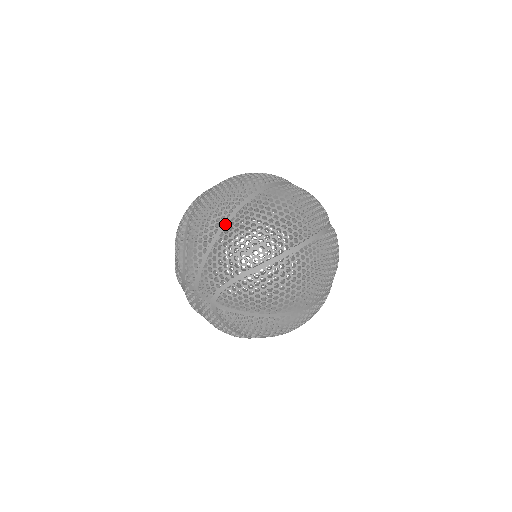
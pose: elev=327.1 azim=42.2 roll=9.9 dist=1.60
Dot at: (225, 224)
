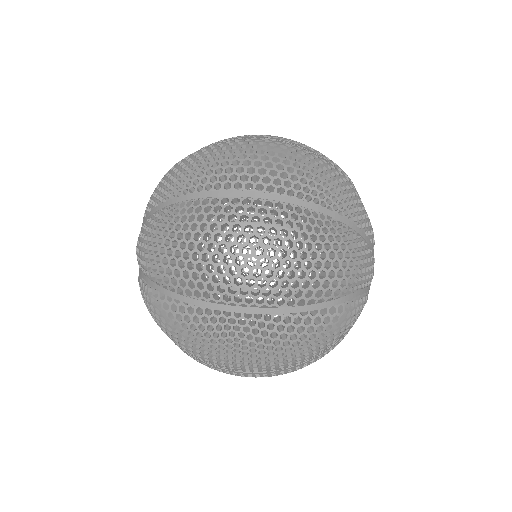
Dot at: (163, 205)
